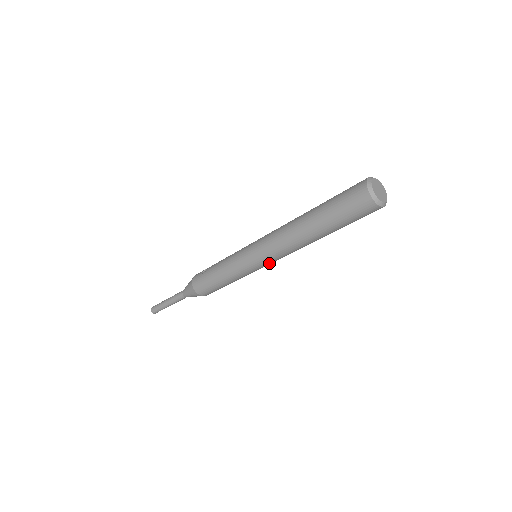
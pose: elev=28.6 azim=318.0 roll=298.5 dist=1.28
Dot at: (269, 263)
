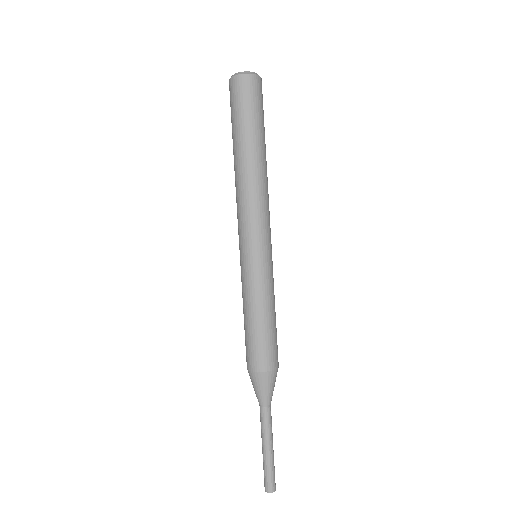
Dot at: (246, 239)
